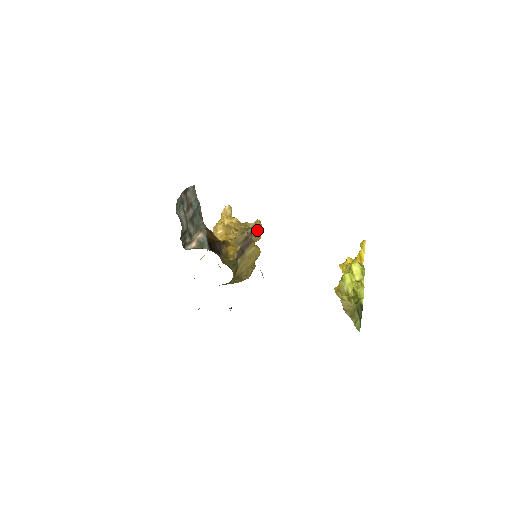
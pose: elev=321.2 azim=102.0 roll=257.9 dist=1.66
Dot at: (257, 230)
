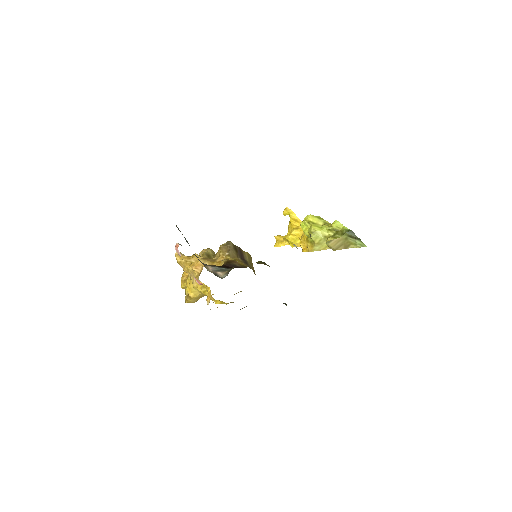
Dot at: occluded
